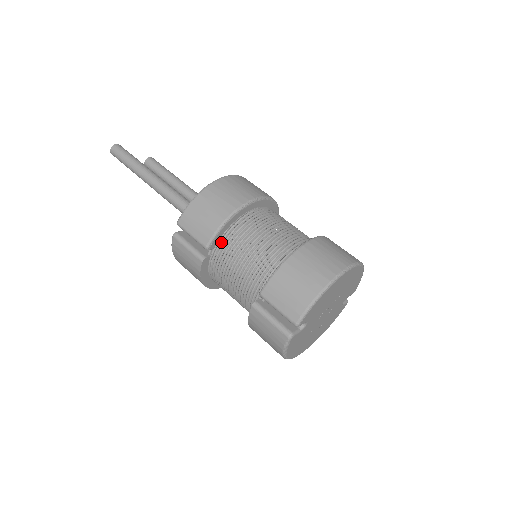
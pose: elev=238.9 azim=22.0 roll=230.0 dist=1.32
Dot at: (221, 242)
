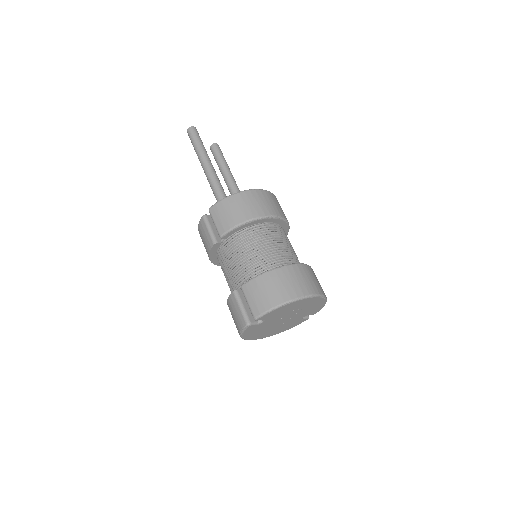
Dot at: (233, 237)
